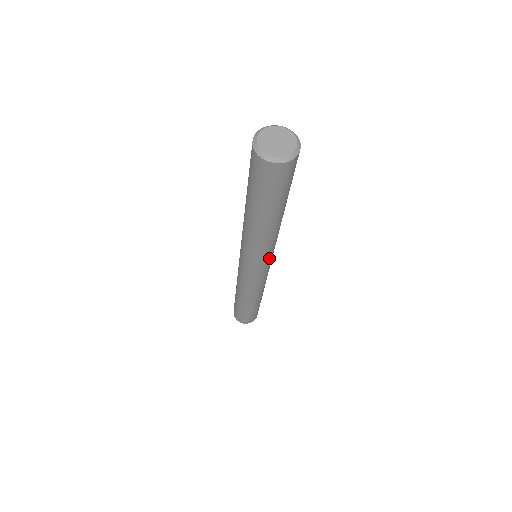
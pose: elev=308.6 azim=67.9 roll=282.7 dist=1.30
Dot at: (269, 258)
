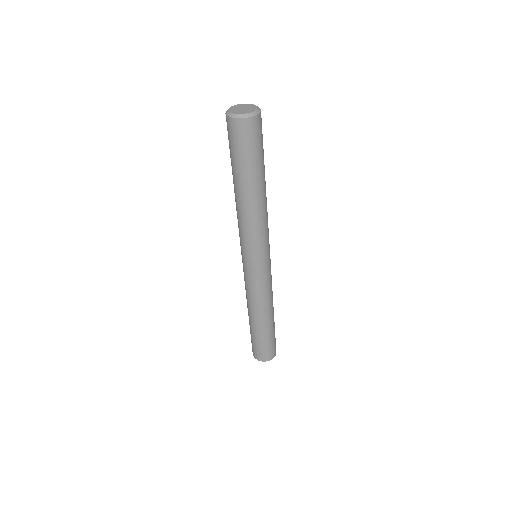
Dot at: (257, 251)
